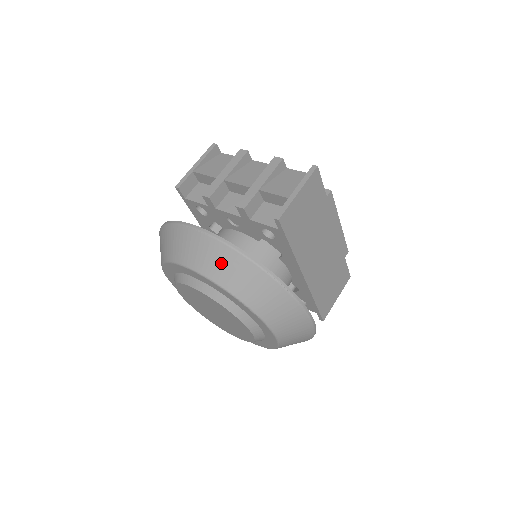
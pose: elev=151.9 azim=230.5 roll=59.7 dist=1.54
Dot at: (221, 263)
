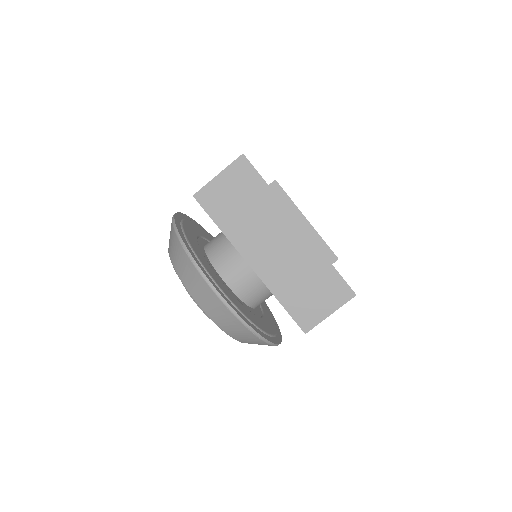
Dot at: (170, 235)
